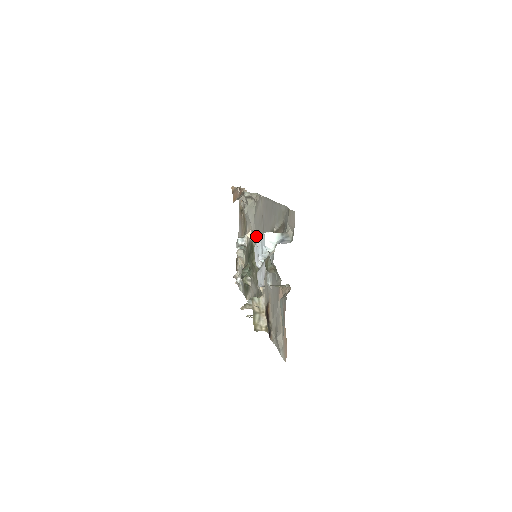
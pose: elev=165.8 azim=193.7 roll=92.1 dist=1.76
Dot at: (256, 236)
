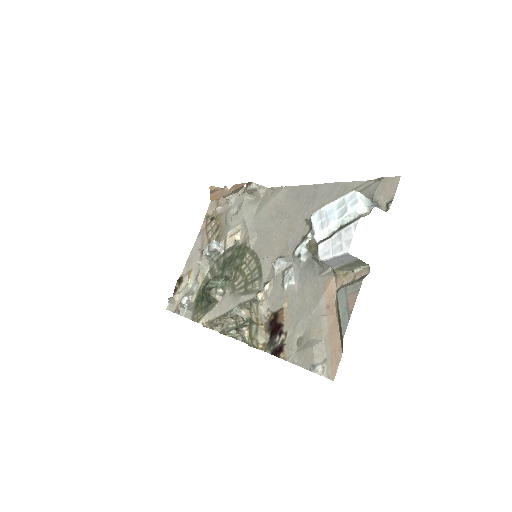
Dot at: (256, 235)
